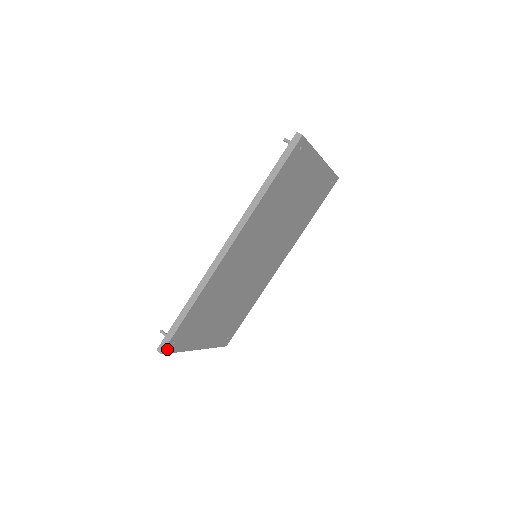
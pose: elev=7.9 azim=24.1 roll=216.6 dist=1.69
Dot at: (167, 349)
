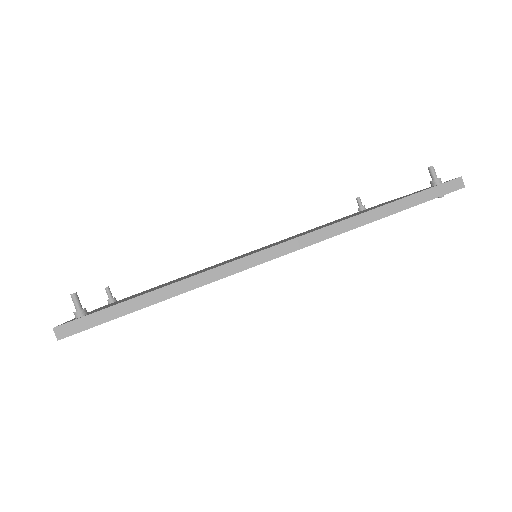
Dot at: (71, 334)
